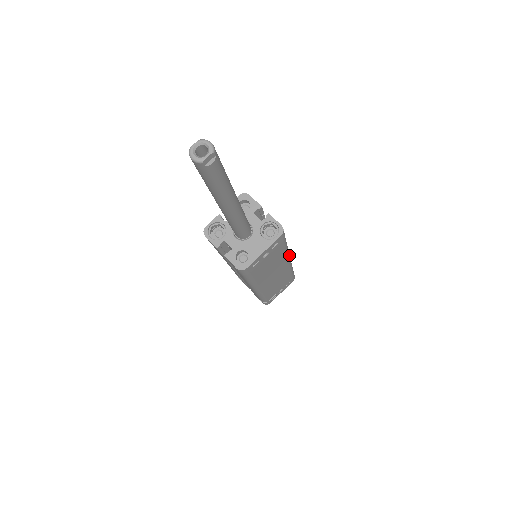
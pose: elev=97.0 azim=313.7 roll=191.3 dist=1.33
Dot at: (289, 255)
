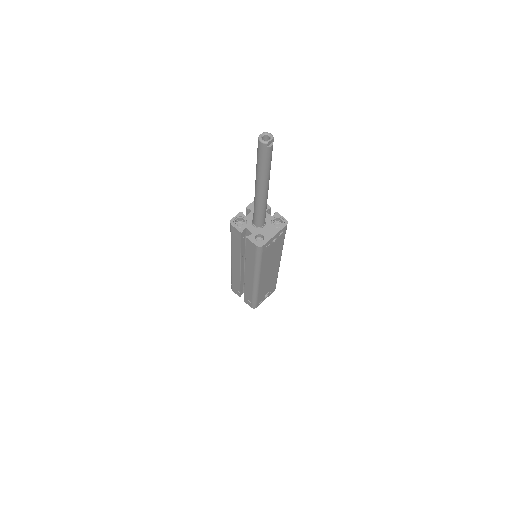
Dot at: (281, 255)
